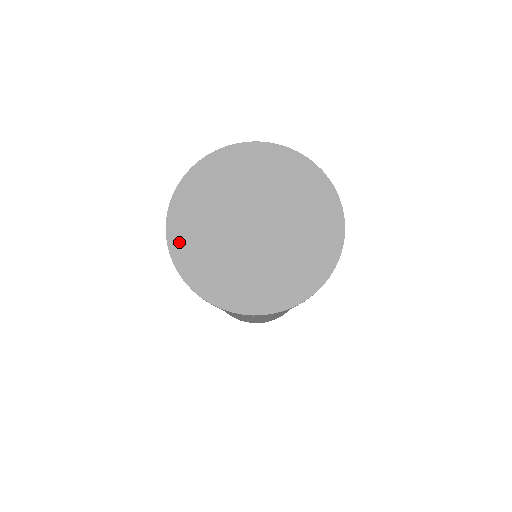
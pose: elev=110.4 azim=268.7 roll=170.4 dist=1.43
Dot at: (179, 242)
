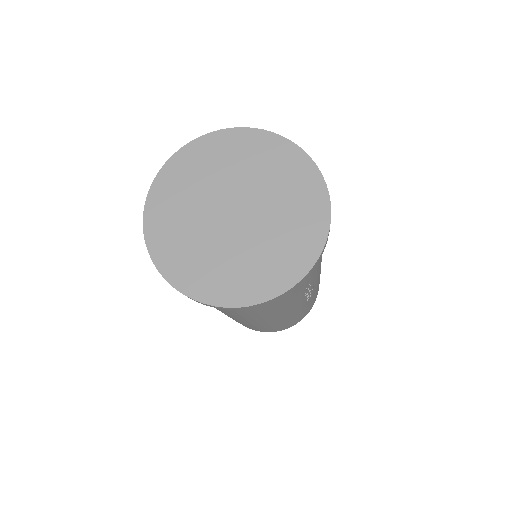
Dot at: (164, 184)
